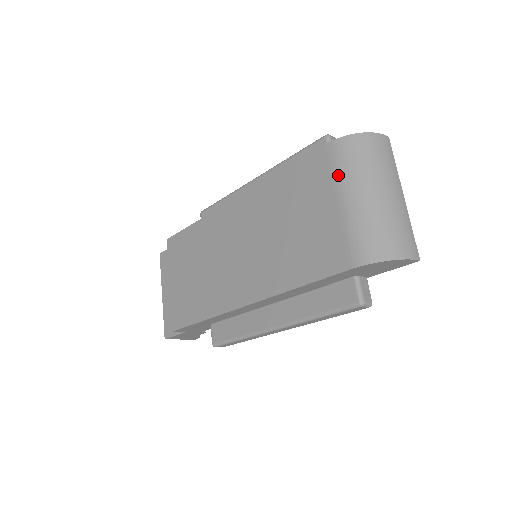
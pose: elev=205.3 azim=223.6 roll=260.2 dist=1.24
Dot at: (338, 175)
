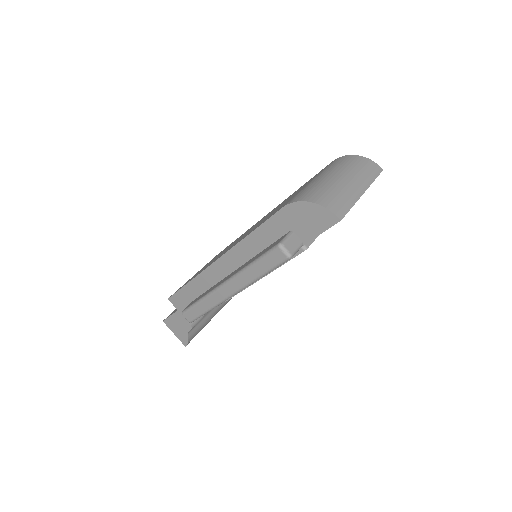
Dot at: (324, 170)
